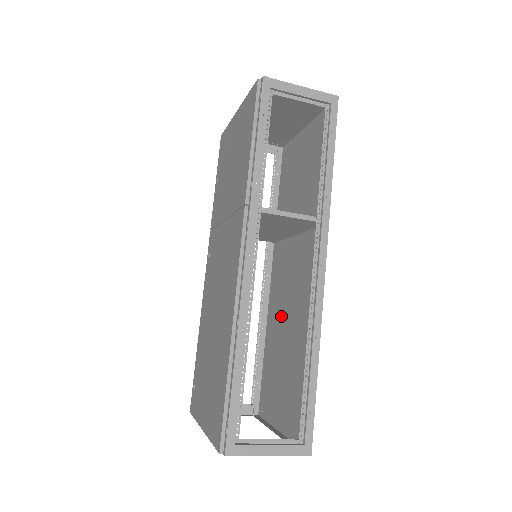
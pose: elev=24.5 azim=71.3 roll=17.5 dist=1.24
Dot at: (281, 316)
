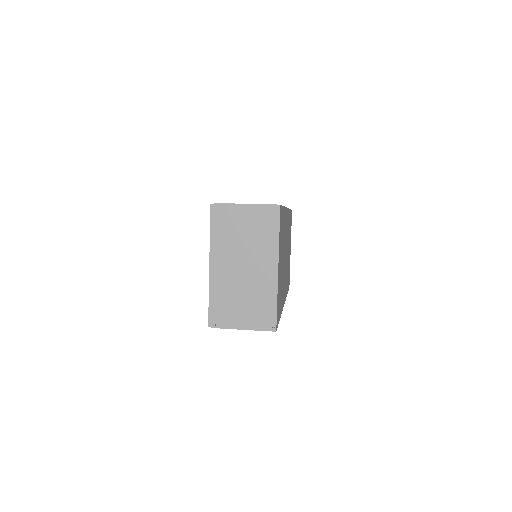
Dot at: occluded
